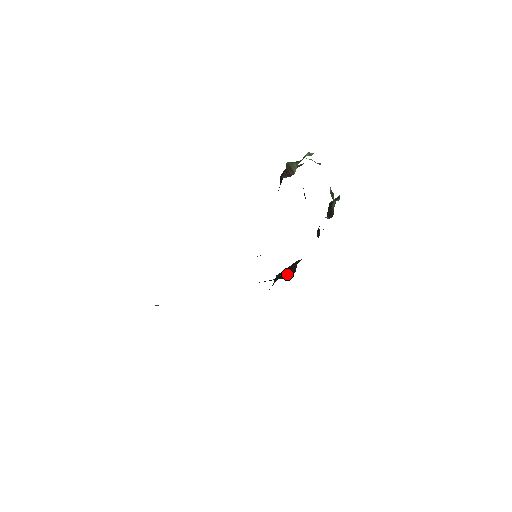
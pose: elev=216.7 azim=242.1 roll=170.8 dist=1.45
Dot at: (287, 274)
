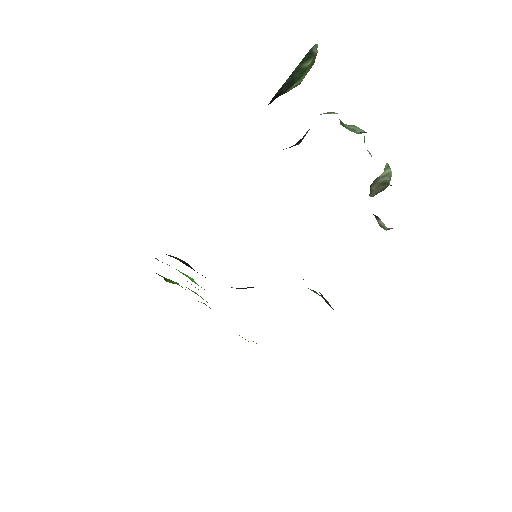
Dot at: occluded
